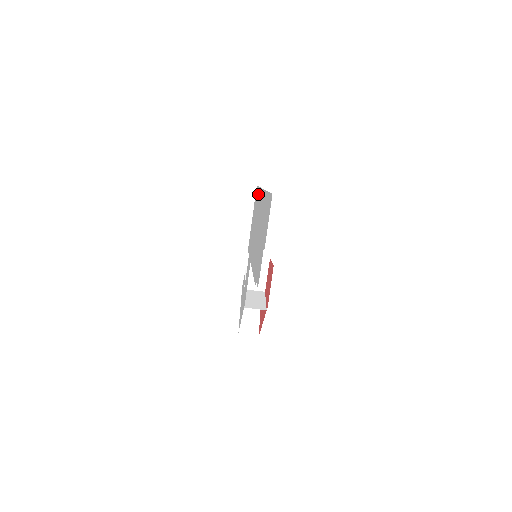
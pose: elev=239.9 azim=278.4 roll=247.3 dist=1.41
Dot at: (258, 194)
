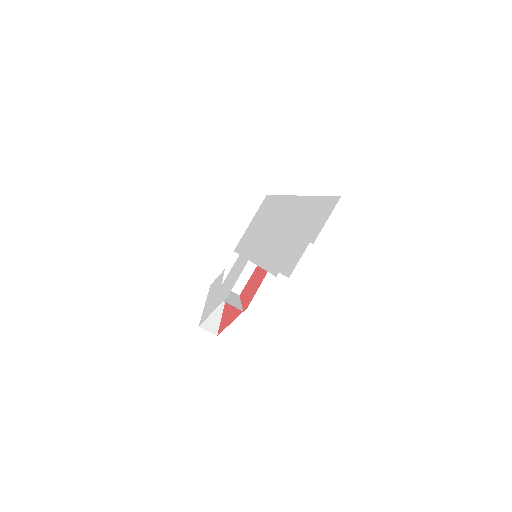
Dot at: (276, 201)
